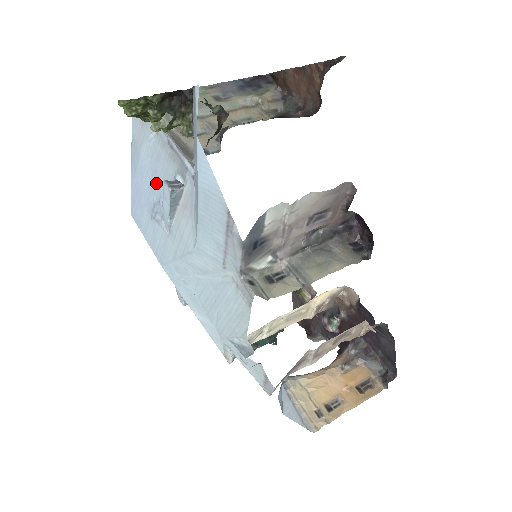
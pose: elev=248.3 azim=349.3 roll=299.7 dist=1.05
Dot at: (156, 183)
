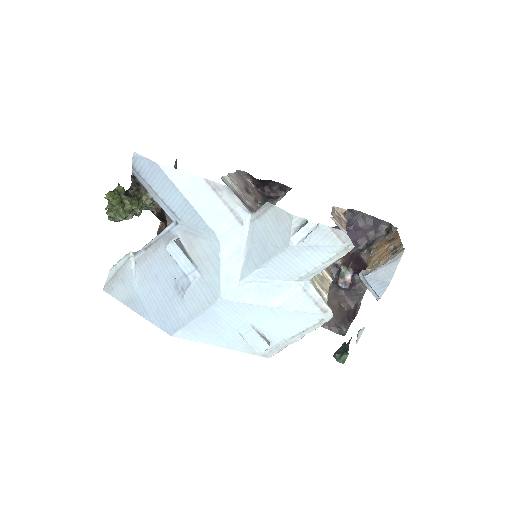
Dot at: (163, 279)
